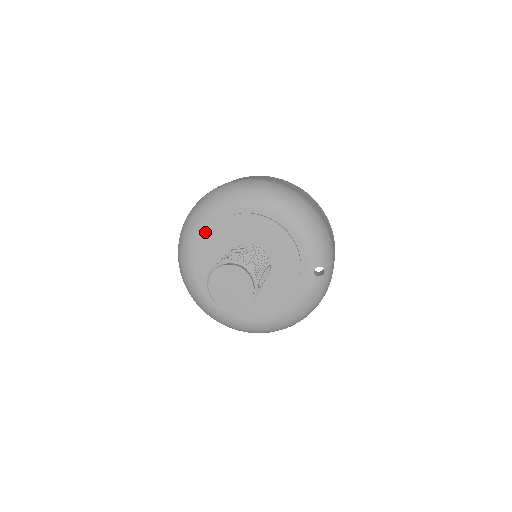
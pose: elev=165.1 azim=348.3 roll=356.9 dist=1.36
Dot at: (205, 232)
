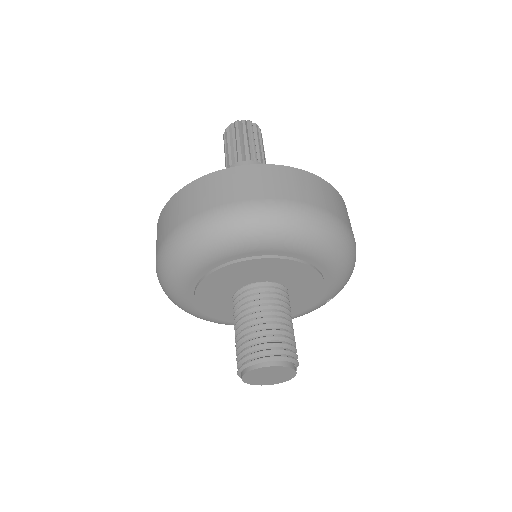
Dot at: (219, 264)
